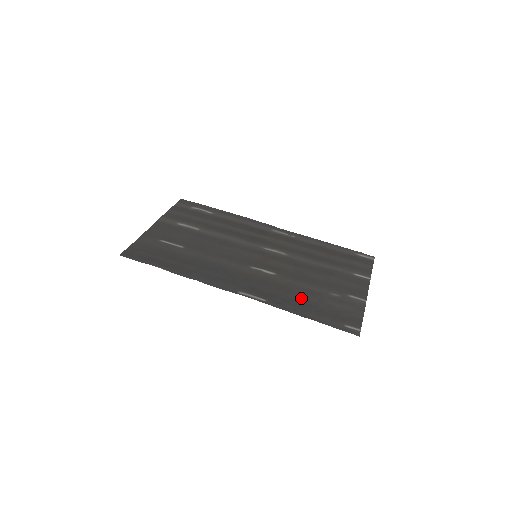
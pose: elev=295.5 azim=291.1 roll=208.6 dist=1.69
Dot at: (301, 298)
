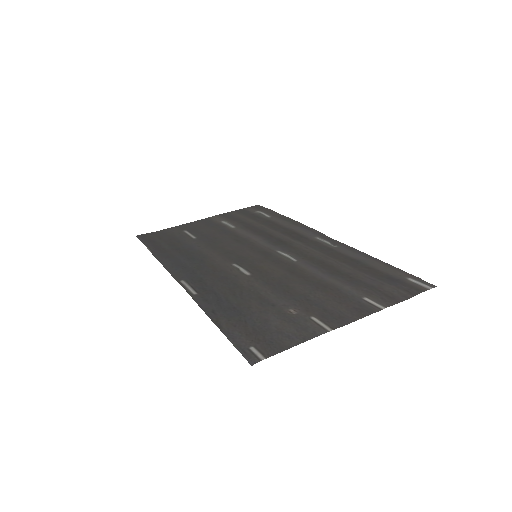
Dot at: (241, 303)
